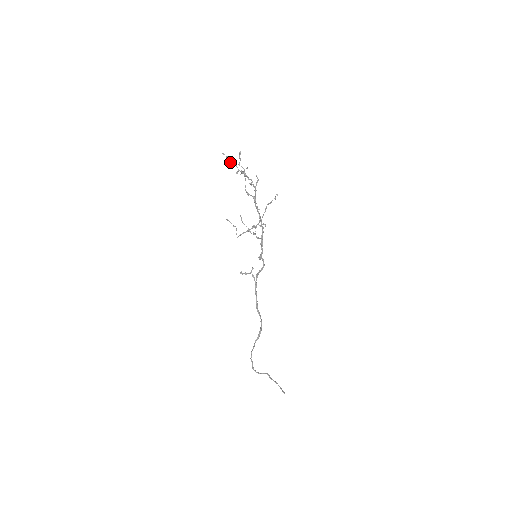
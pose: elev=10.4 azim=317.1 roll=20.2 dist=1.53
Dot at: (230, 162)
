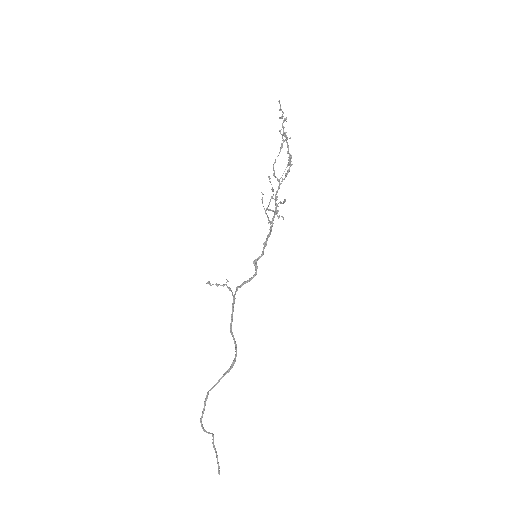
Dot at: (280, 118)
